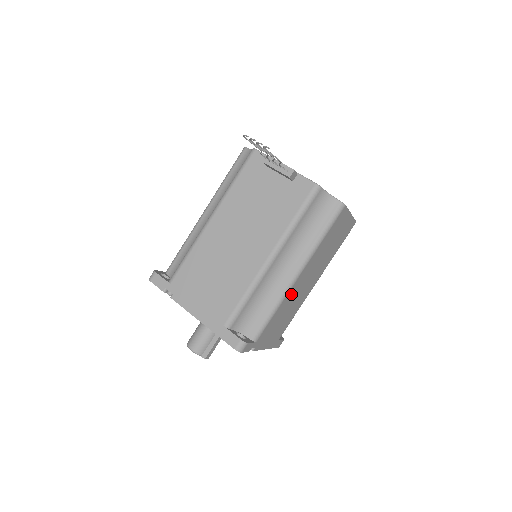
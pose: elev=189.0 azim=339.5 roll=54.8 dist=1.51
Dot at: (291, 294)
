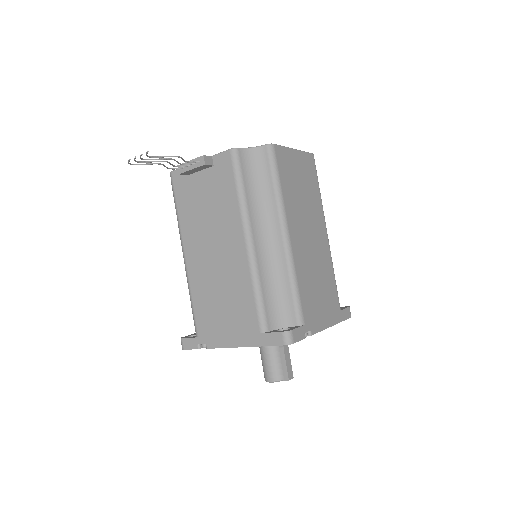
Dot at: (300, 258)
